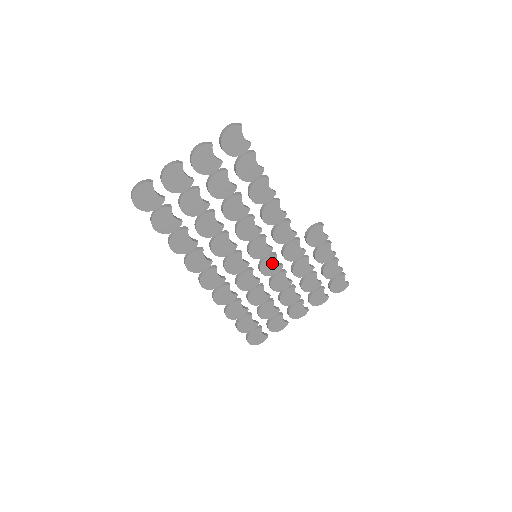
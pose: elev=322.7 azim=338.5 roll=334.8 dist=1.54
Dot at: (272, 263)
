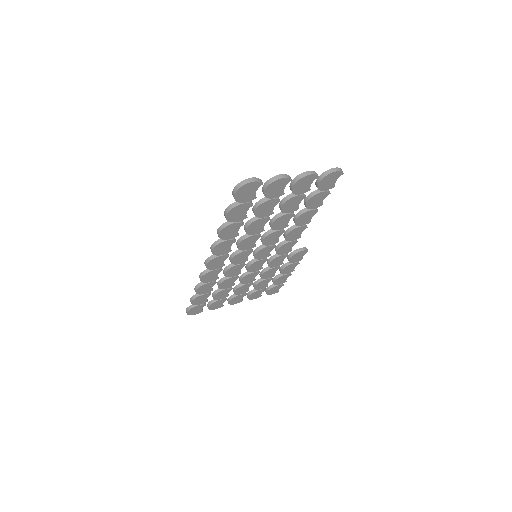
Dot at: (259, 264)
